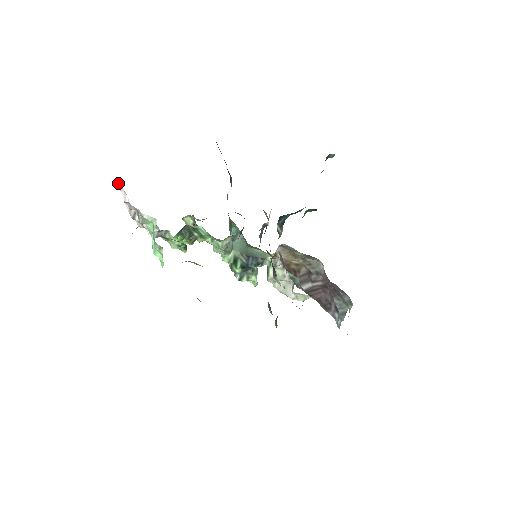
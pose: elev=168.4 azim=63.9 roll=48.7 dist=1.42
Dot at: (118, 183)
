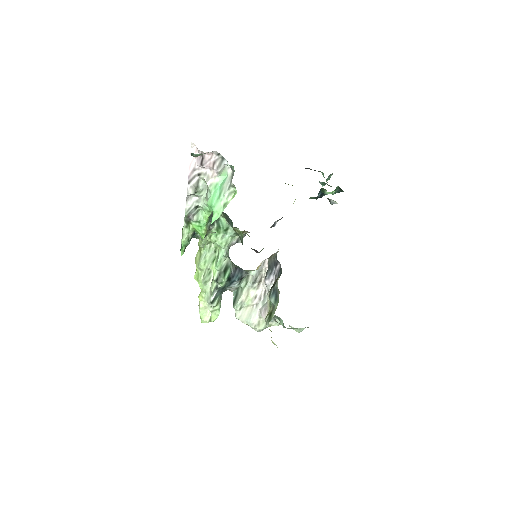
Dot at: (192, 148)
